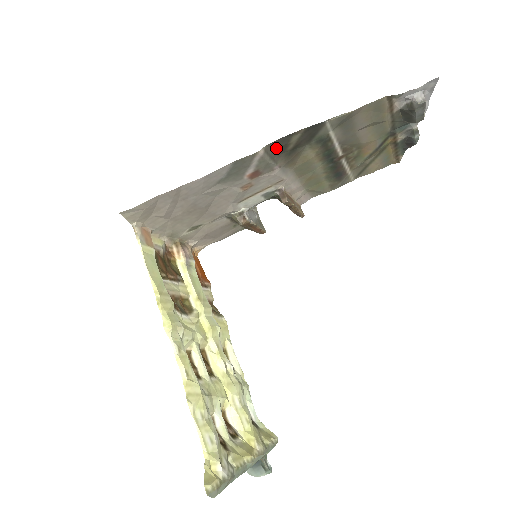
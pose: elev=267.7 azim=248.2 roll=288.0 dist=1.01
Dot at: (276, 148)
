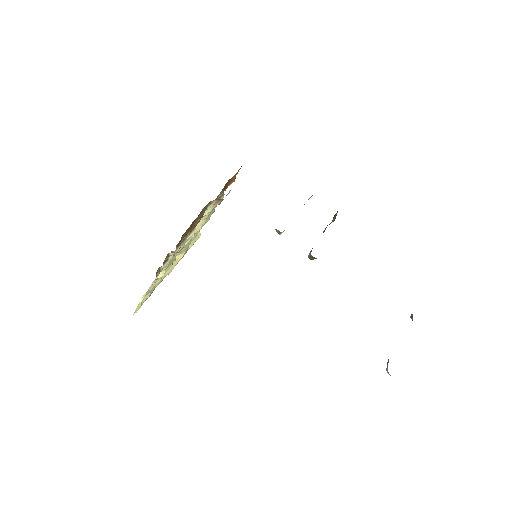
Dot at: occluded
